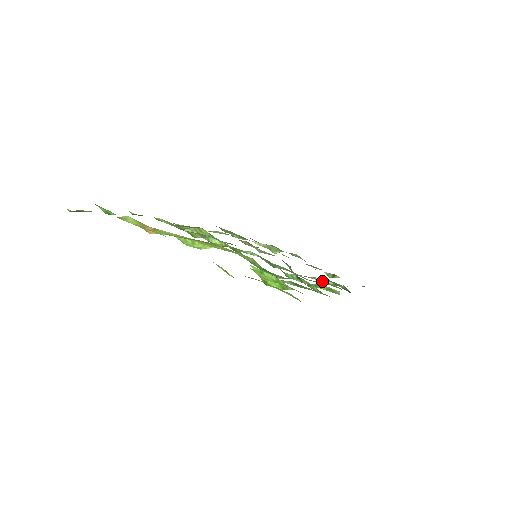
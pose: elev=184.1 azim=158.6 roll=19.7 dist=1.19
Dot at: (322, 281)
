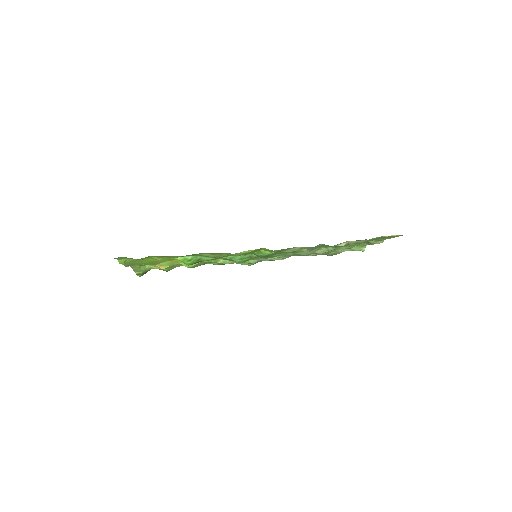
Dot at: (329, 250)
